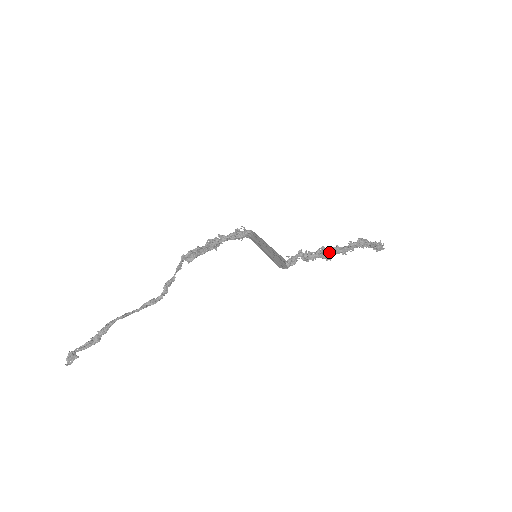
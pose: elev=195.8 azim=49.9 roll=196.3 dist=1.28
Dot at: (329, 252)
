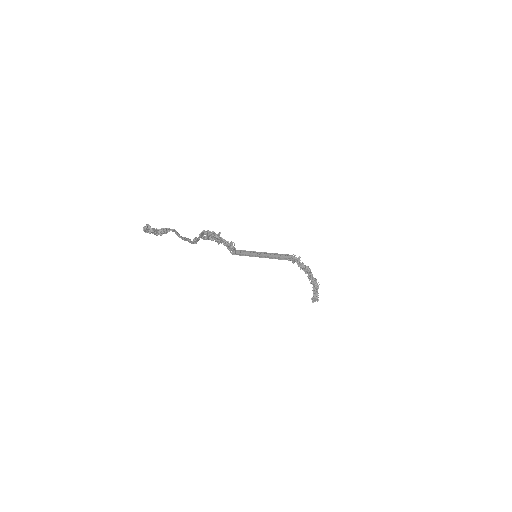
Dot at: (310, 270)
